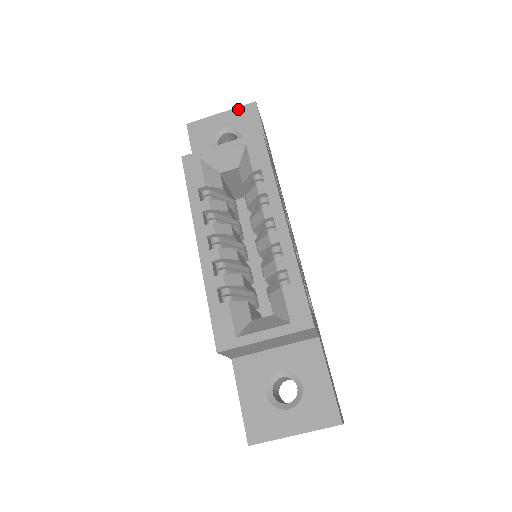
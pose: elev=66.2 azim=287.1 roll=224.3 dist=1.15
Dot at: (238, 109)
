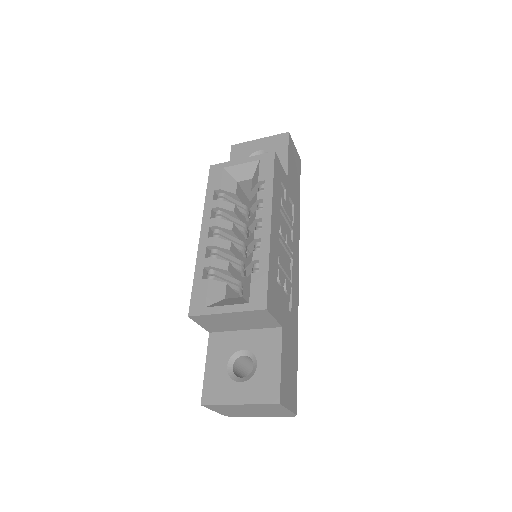
Dot at: (273, 137)
